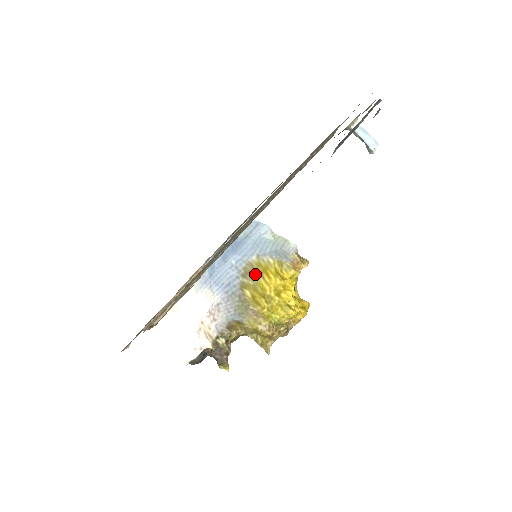
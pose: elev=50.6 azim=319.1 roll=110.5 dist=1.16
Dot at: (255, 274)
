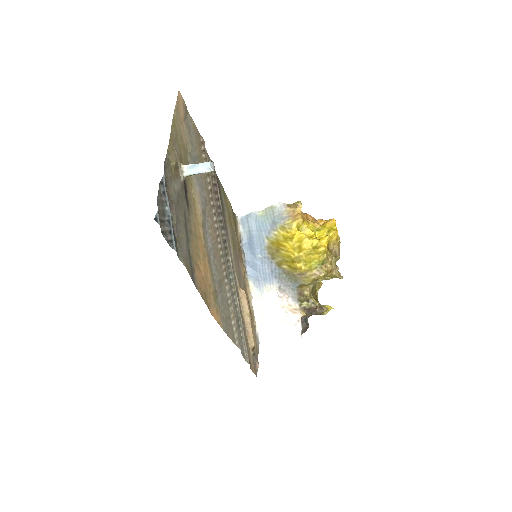
Dot at: (276, 251)
